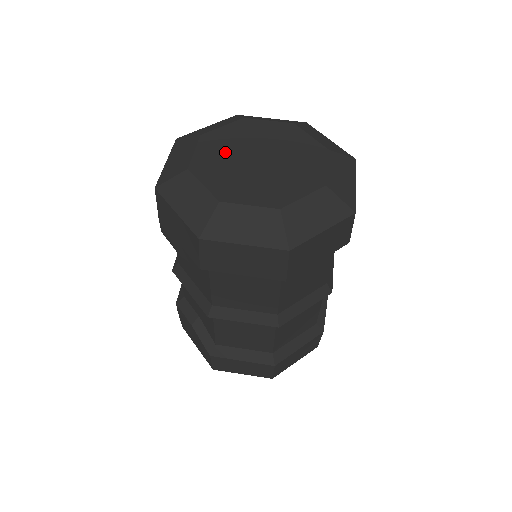
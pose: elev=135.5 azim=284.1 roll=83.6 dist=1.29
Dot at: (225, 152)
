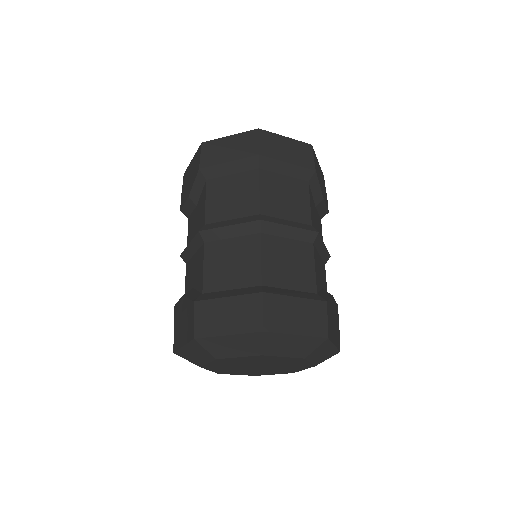
Dot at: occluded
